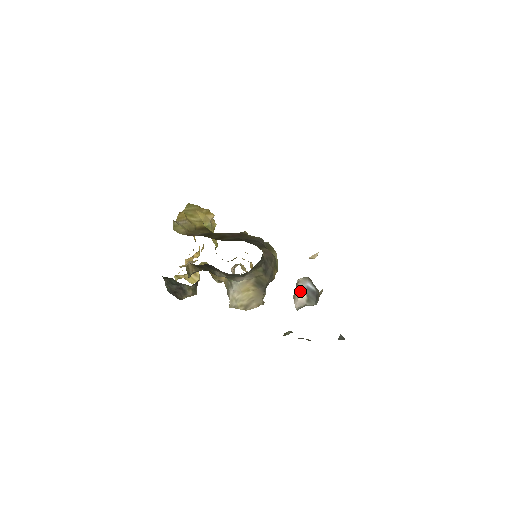
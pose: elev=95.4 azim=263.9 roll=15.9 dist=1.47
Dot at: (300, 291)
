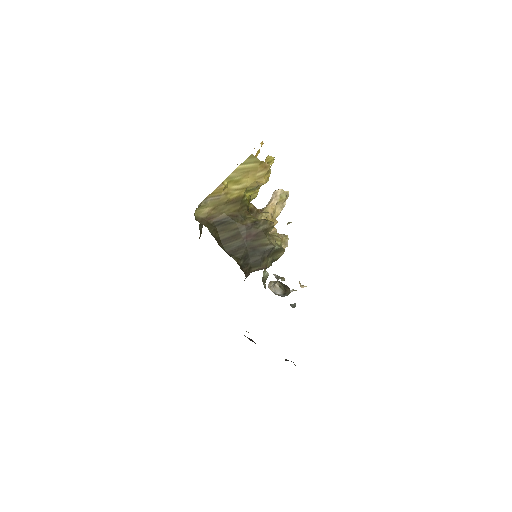
Dot at: (271, 290)
